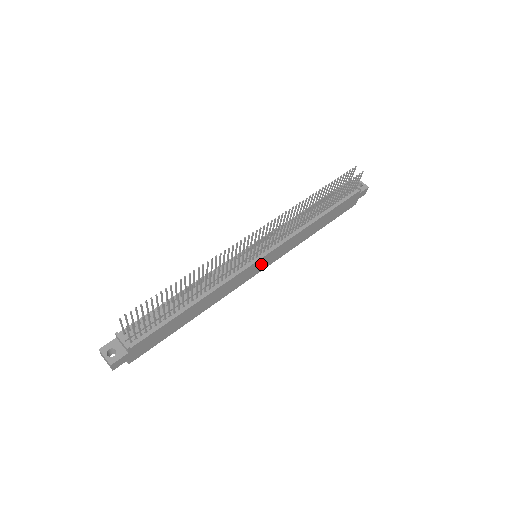
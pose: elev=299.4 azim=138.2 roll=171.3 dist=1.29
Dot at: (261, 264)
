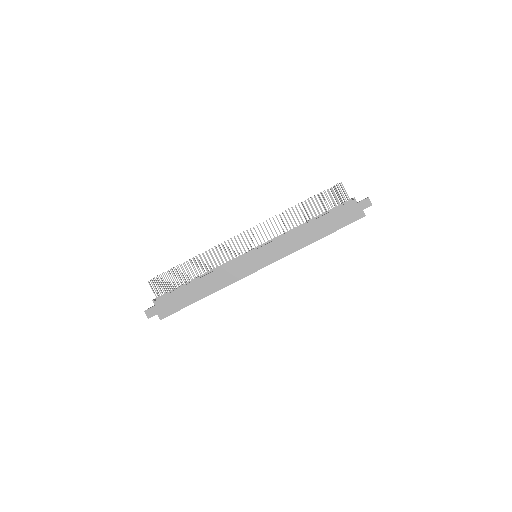
Dot at: (257, 259)
